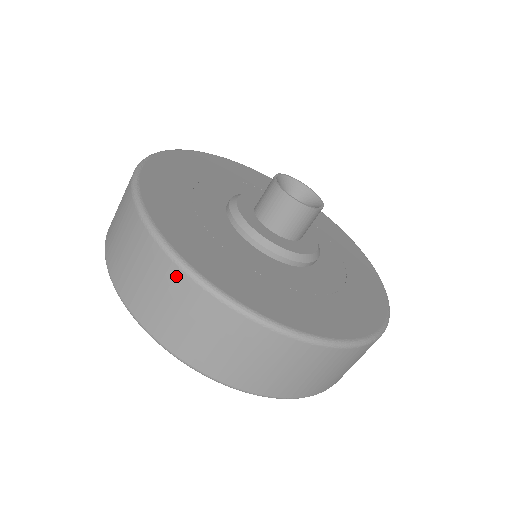
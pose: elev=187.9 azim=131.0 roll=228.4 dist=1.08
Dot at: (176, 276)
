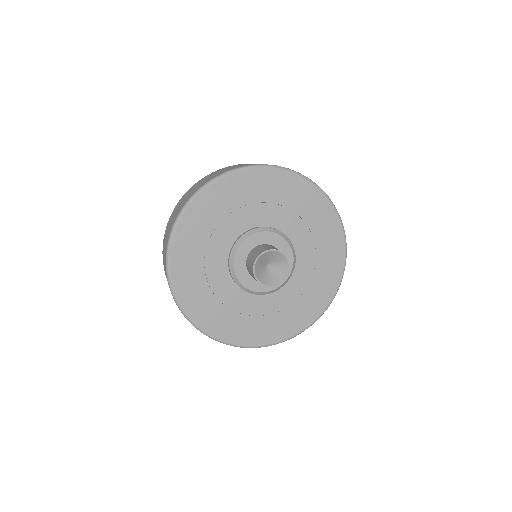
Dot at: occluded
